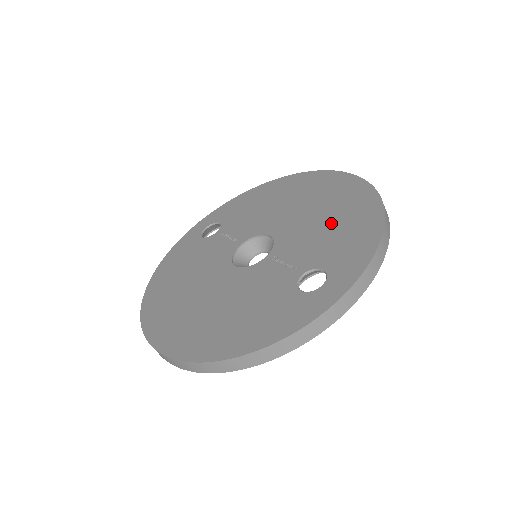
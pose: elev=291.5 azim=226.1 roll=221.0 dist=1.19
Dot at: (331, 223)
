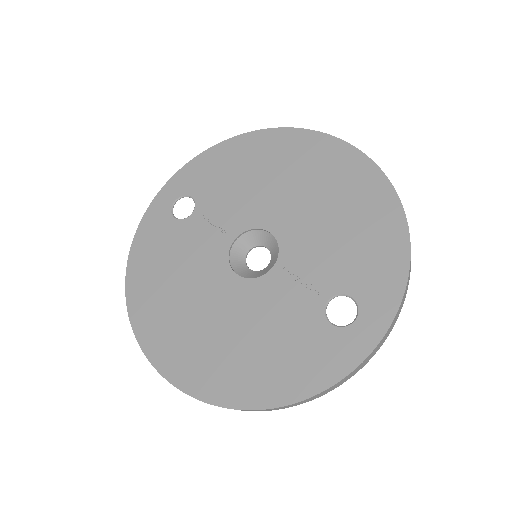
Dot at: (344, 226)
